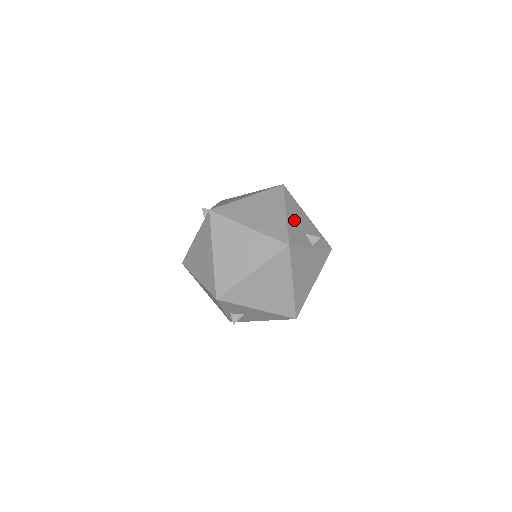
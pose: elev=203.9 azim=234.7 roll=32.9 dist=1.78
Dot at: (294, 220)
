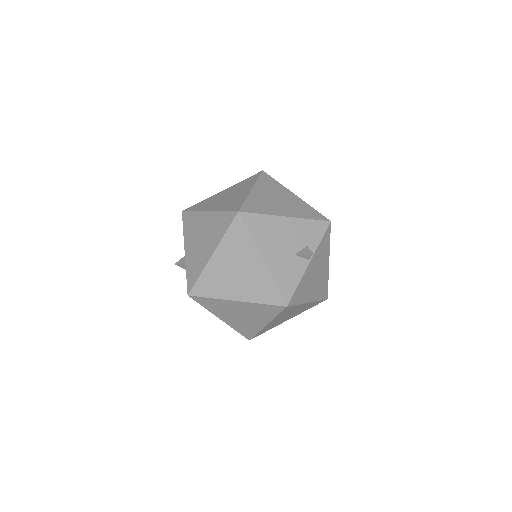
Dot at: (275, 255)
